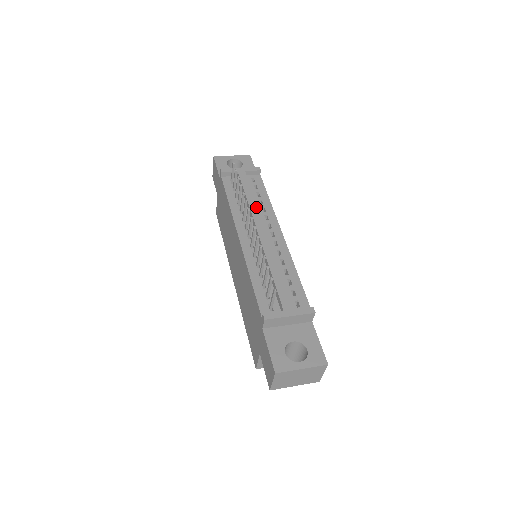
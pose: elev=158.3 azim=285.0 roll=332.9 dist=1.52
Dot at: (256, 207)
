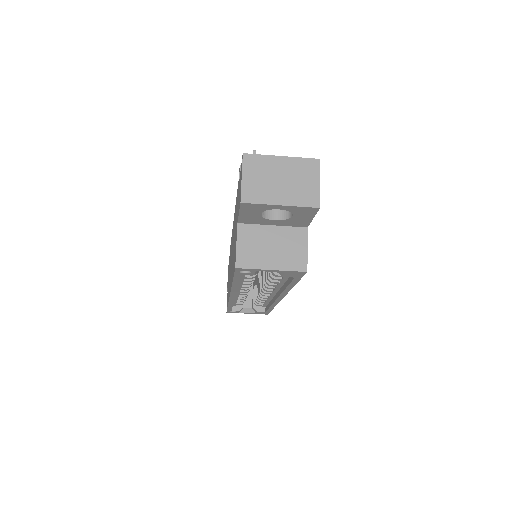
Dot at: occluded
